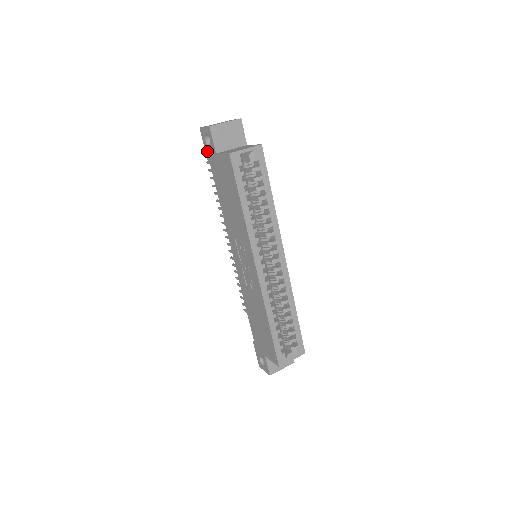
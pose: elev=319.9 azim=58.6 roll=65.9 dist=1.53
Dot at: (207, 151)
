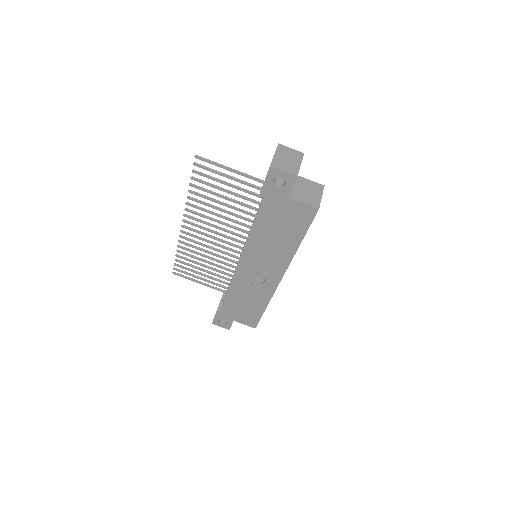
Dot at: (268, 187)
